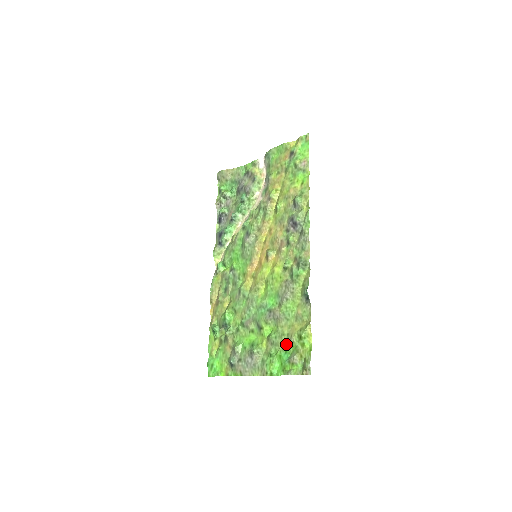
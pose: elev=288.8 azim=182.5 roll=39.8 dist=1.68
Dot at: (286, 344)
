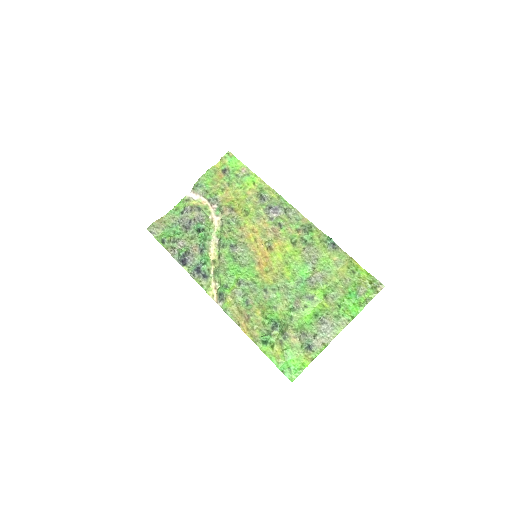
Dot at: (344, 288)
